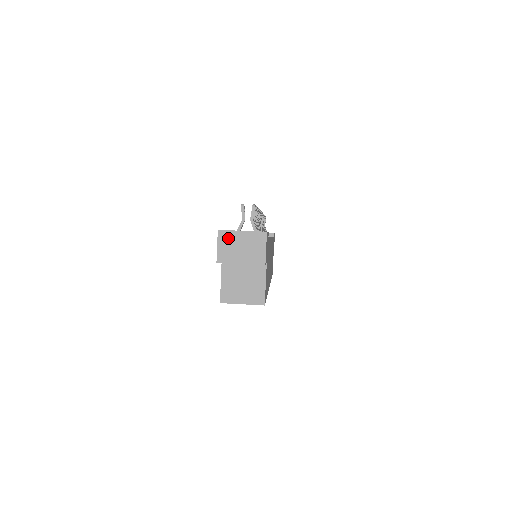
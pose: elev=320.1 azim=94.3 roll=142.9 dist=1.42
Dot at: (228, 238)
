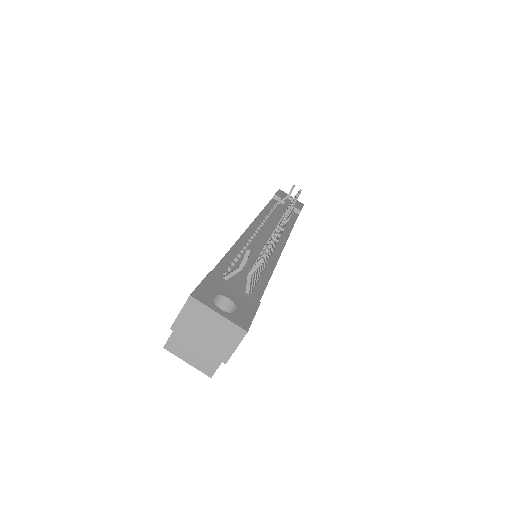
Dot at: (197, 311)
